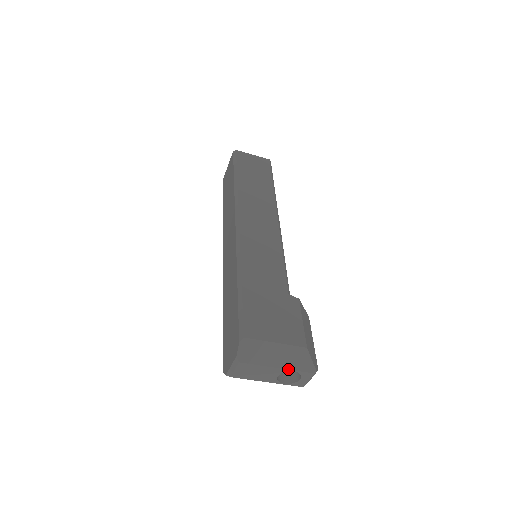
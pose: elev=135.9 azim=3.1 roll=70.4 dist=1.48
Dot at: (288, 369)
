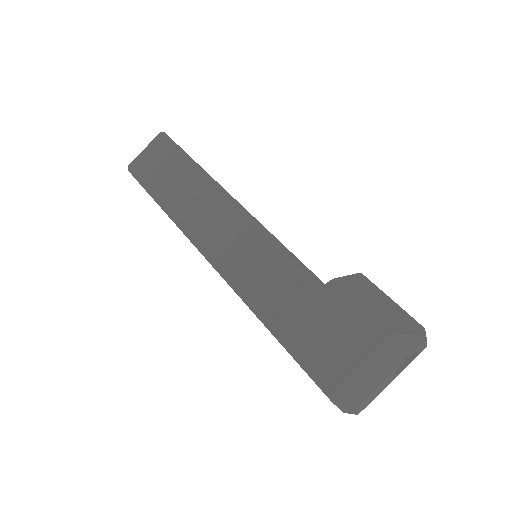
Dot at: (398, 366)
